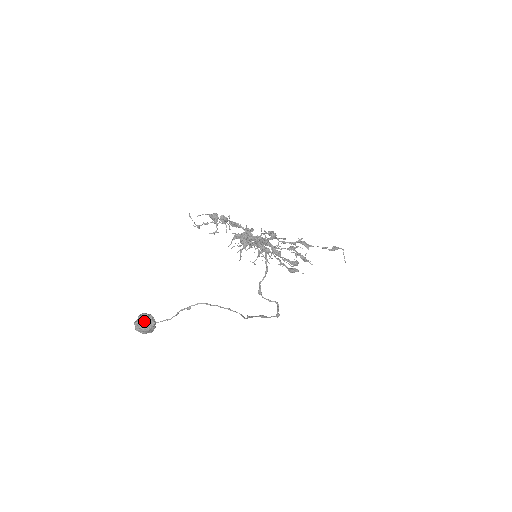
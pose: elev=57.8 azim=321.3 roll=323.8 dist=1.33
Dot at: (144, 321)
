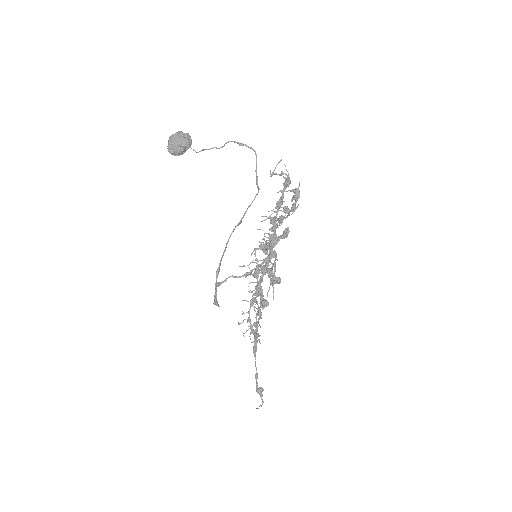
Dot at: (187, 136)
